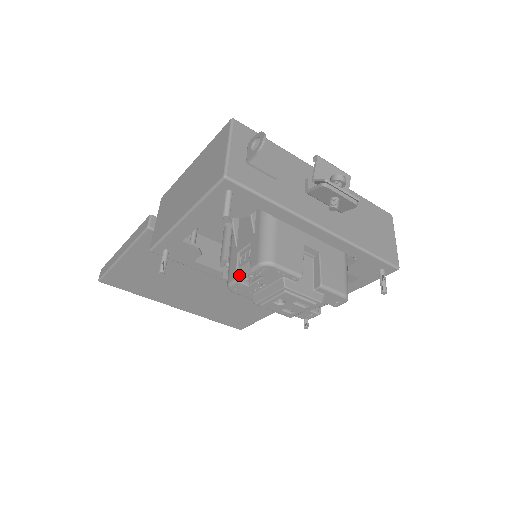
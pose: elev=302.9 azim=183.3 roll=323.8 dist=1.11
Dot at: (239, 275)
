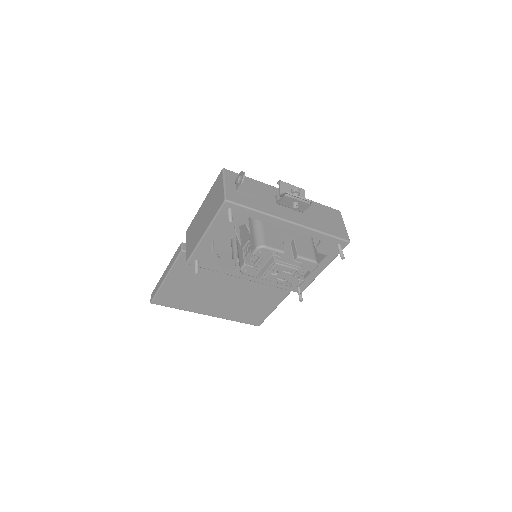
Dot at: (246, 261)
